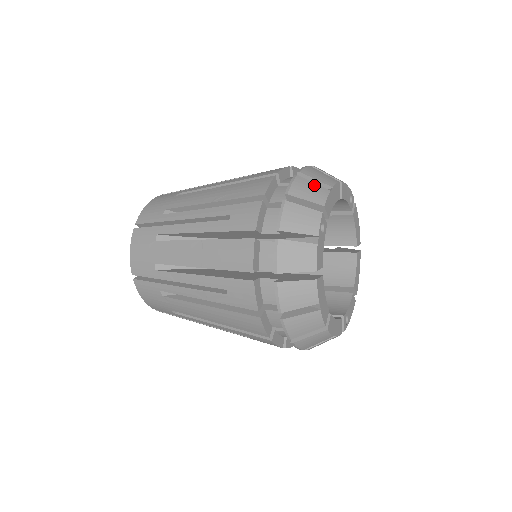
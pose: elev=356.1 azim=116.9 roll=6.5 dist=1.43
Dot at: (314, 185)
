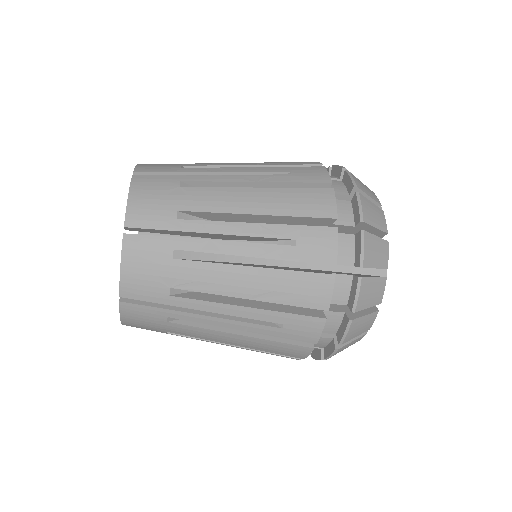
Dot at: occluded
